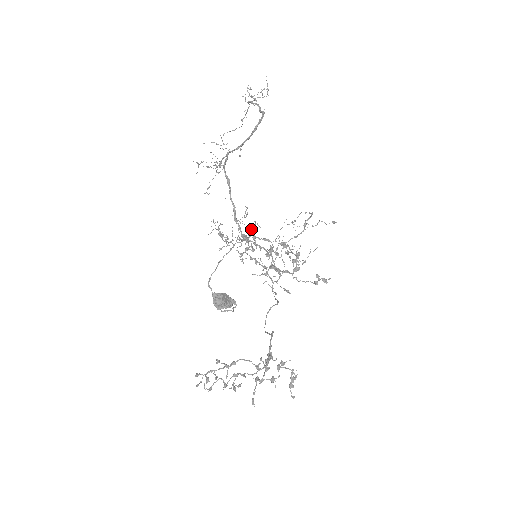
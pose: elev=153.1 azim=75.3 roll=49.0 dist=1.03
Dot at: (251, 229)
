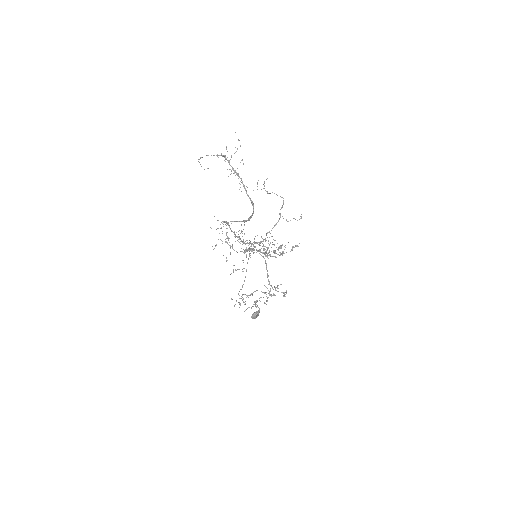
Dot at: (249, 243)
